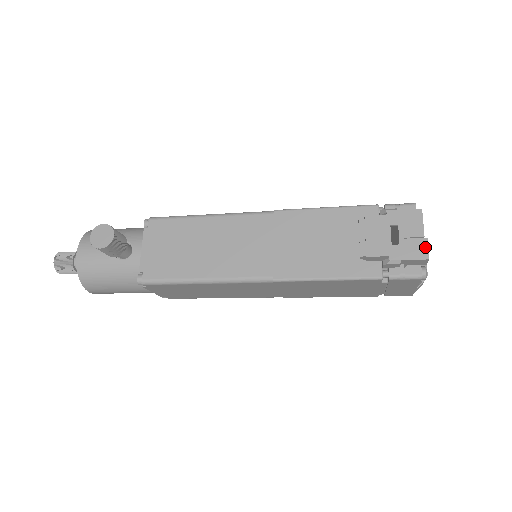
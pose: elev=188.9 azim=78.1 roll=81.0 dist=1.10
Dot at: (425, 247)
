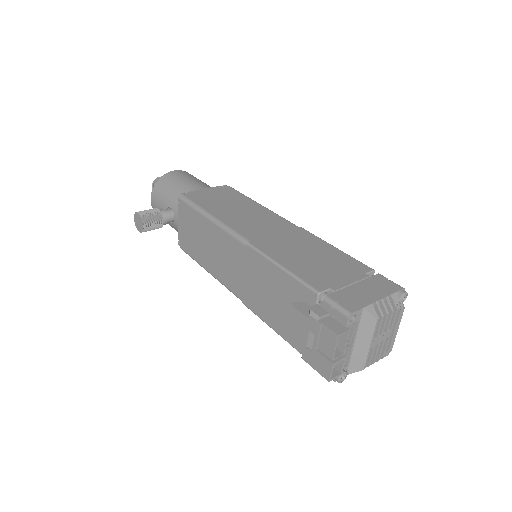
Dot at: (328, 370)
